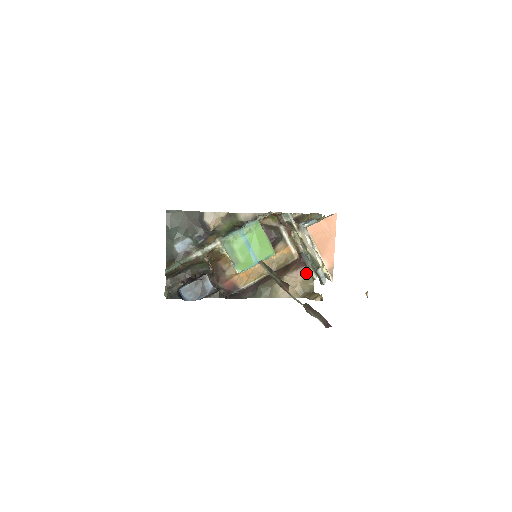
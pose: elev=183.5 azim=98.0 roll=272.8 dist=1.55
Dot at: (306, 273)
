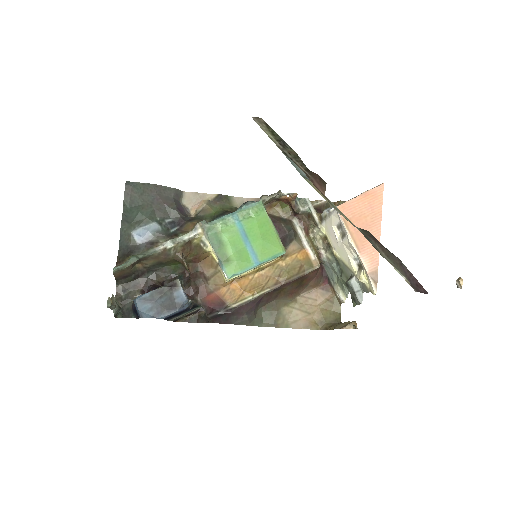
Dot at: (329, 294)
